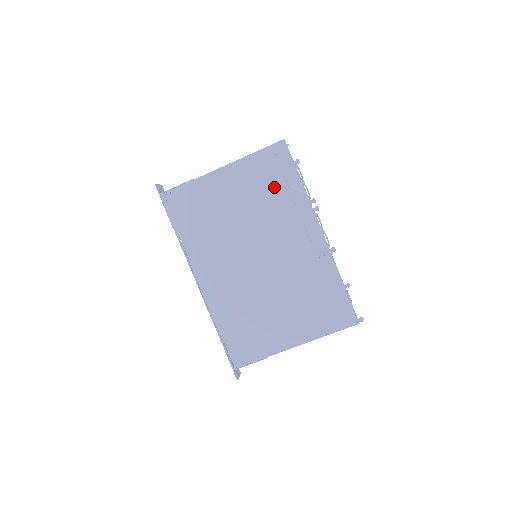
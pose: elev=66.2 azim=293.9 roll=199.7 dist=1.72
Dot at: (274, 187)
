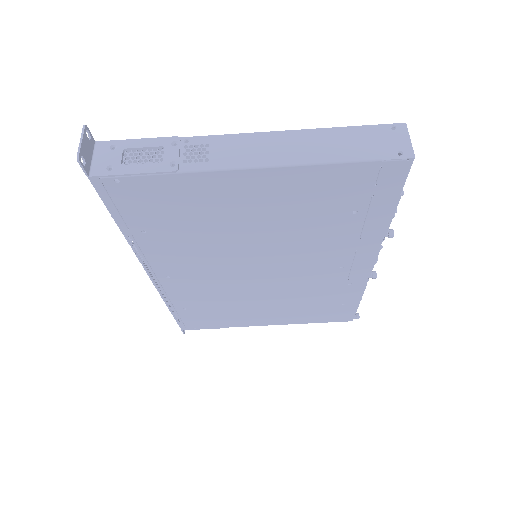
Dot at: (340, 214)
